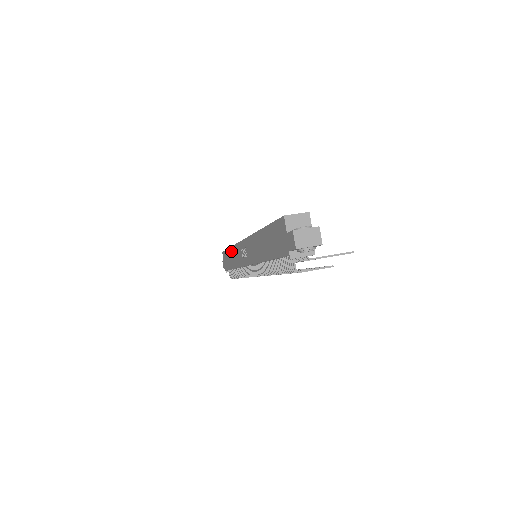
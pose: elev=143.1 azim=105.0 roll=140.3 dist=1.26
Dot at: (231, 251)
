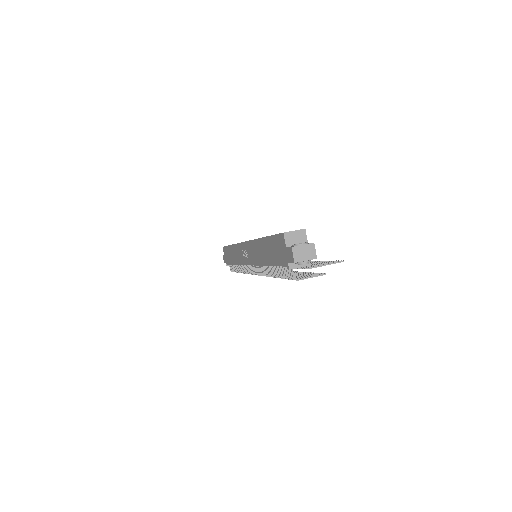
Dot at: (232, 248)
